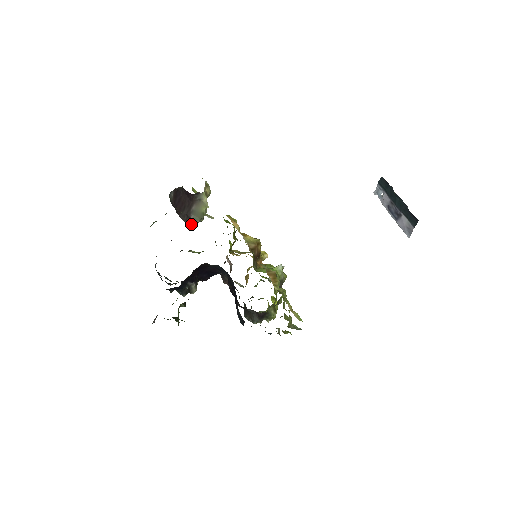
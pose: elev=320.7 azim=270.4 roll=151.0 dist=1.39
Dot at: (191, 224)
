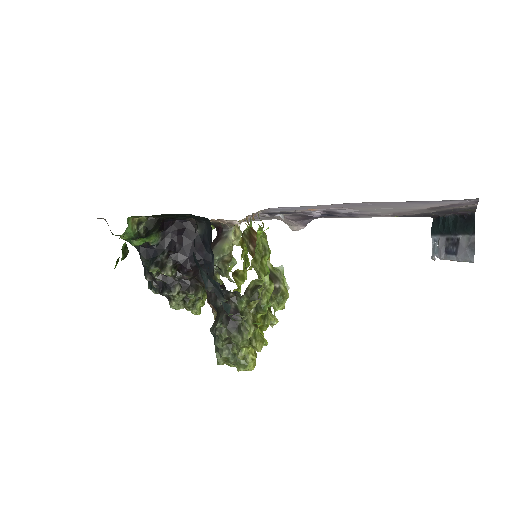
Dot at: occluded
